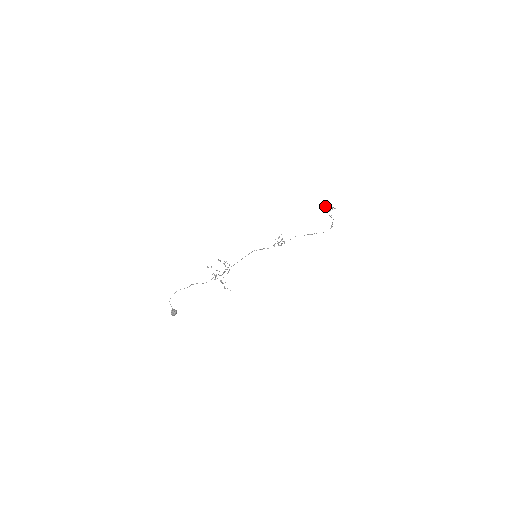
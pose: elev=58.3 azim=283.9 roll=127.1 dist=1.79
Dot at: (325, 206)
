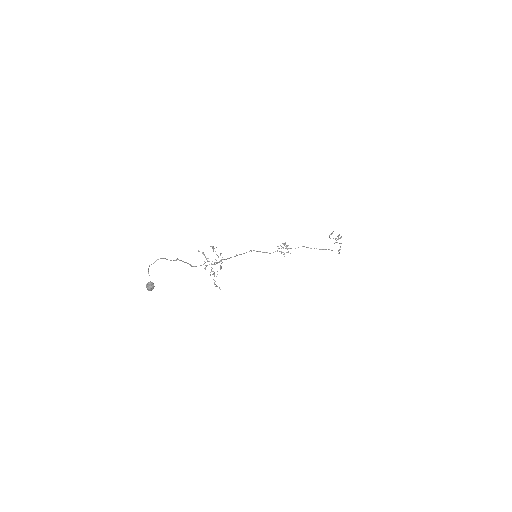
Dot at: occluded
